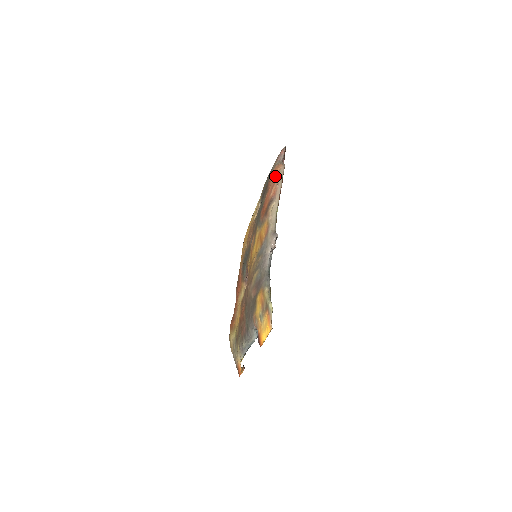
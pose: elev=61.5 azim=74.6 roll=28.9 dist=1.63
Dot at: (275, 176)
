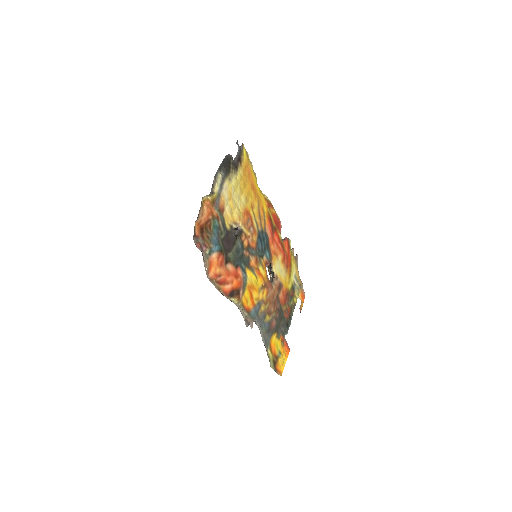
Dot at: occluded
